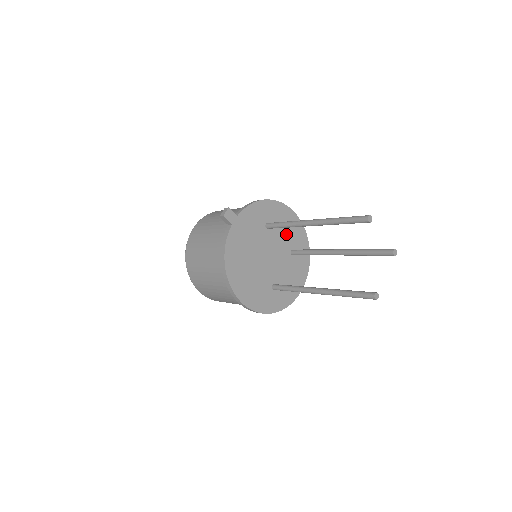
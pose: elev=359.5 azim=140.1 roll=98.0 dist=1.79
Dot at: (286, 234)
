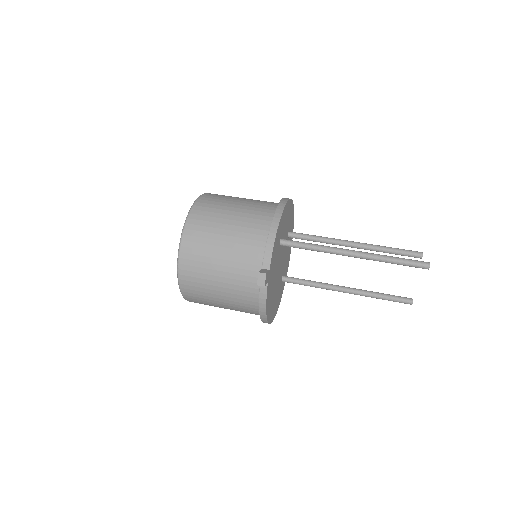
Dot at: (286, 227)
